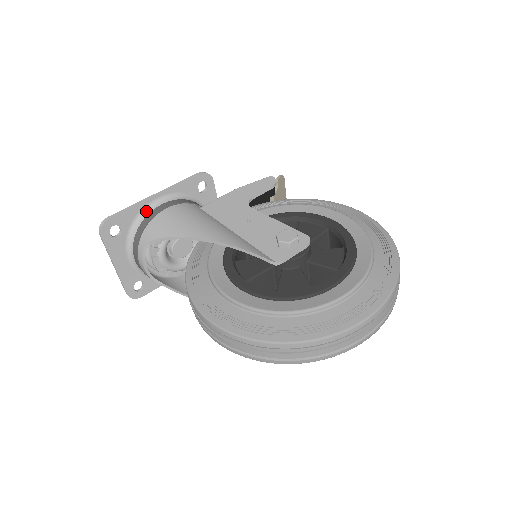
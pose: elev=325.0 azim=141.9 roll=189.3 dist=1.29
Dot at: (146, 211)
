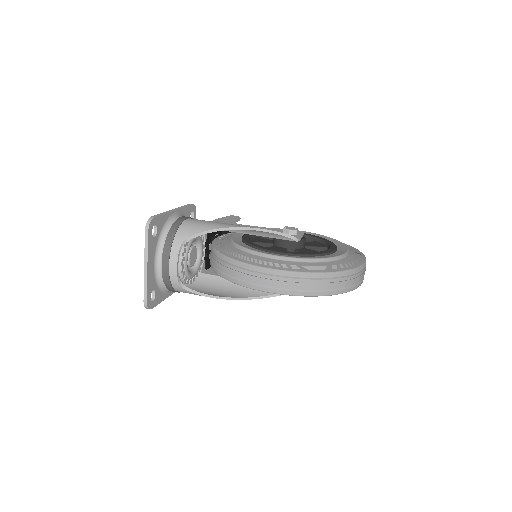
Dot at: (171, 220)
